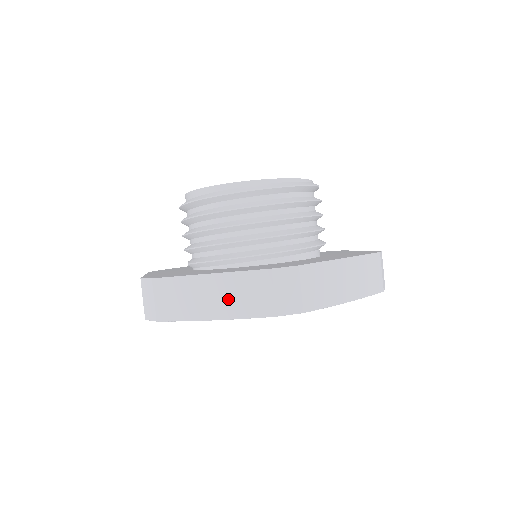
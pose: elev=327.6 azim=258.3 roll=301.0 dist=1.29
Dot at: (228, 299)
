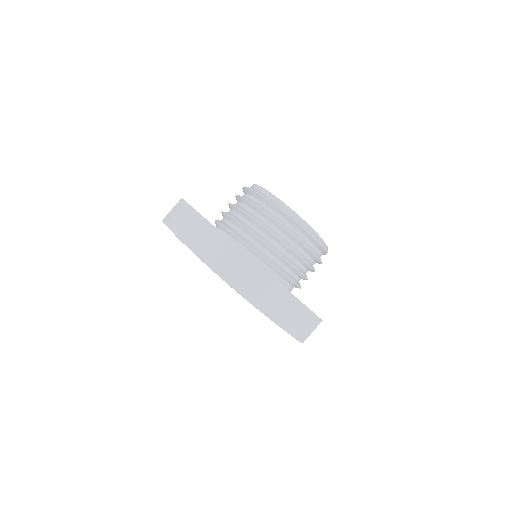
Dot at: (207, 245)
